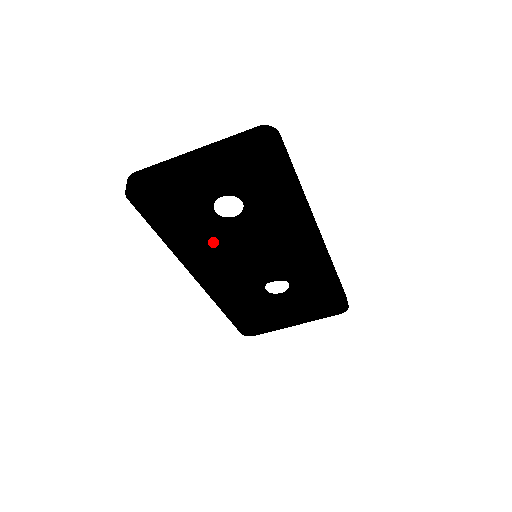
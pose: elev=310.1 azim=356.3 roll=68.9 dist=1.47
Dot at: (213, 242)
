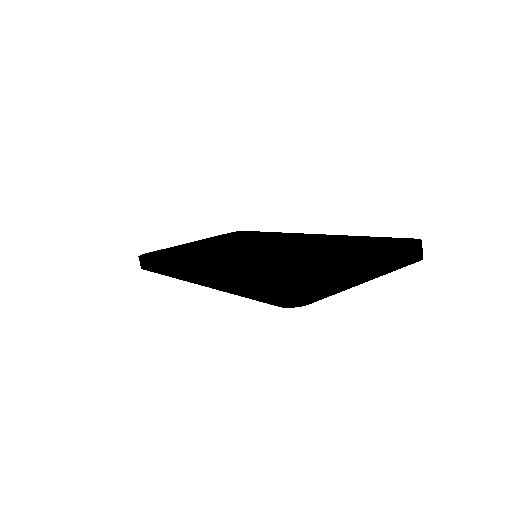
Dot at: occluded
